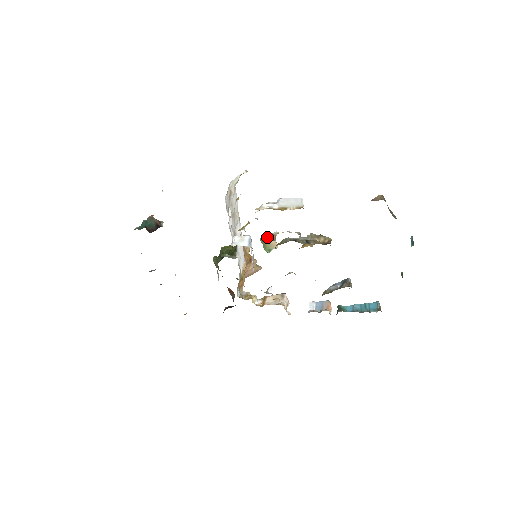
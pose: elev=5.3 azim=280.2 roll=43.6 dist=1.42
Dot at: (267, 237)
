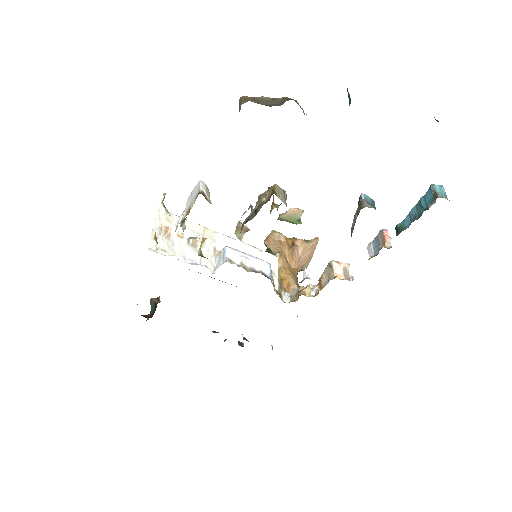
Dot at: (237, 234)
